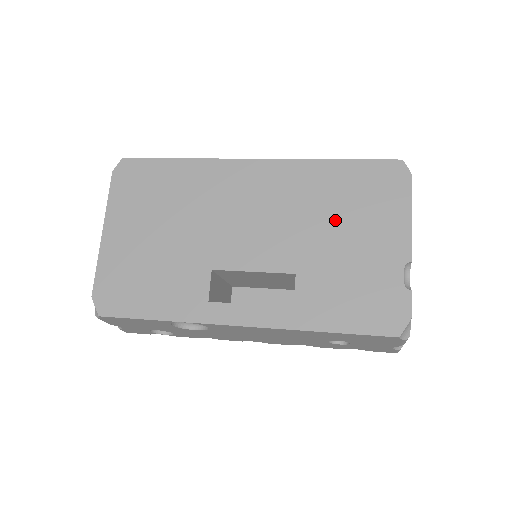
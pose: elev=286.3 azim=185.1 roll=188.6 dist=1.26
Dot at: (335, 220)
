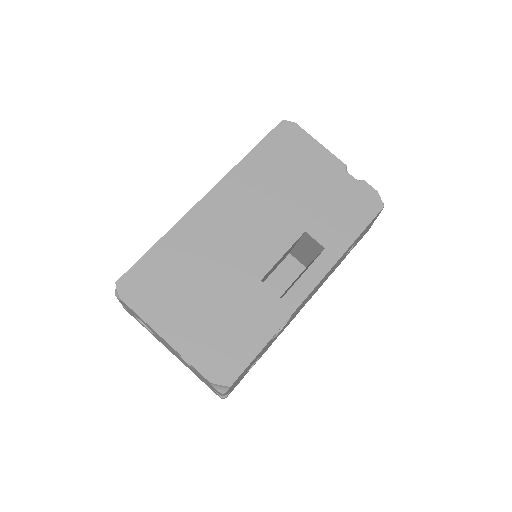
Dot at: (289, 183)
